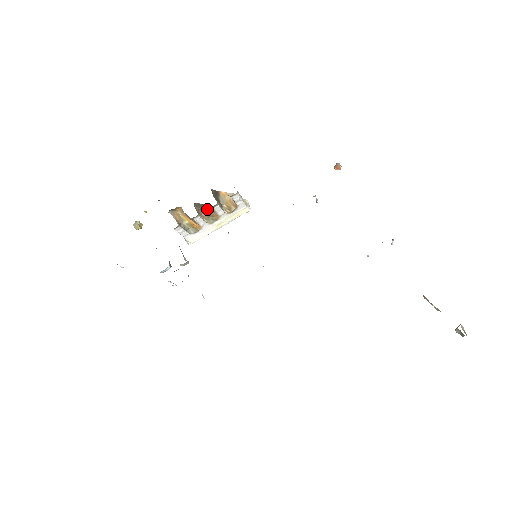
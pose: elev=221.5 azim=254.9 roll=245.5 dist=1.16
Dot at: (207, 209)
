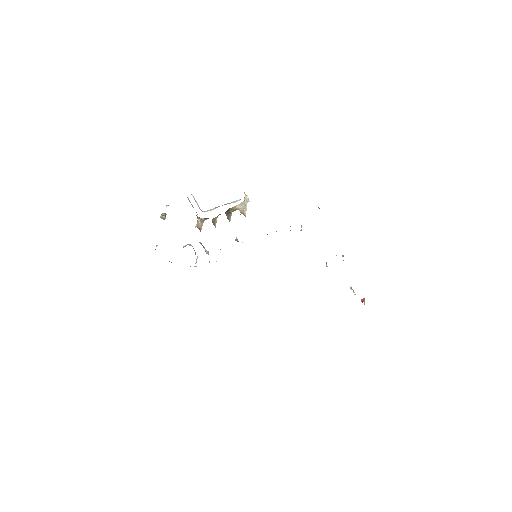
Dot at: occluded
